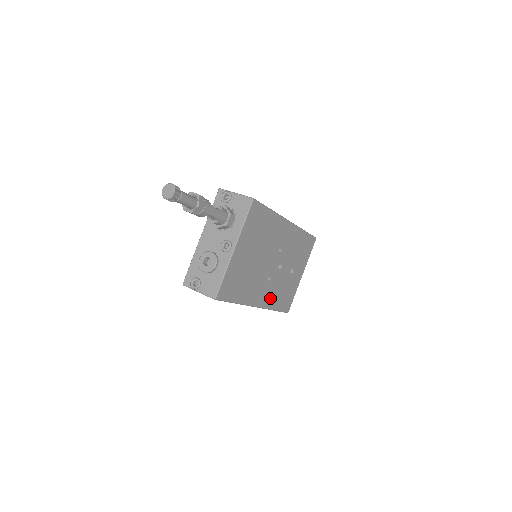
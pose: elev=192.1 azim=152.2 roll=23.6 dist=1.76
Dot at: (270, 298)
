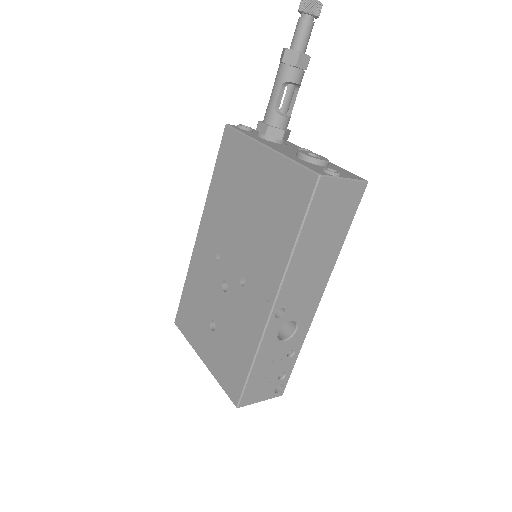
Dot at: occluded
